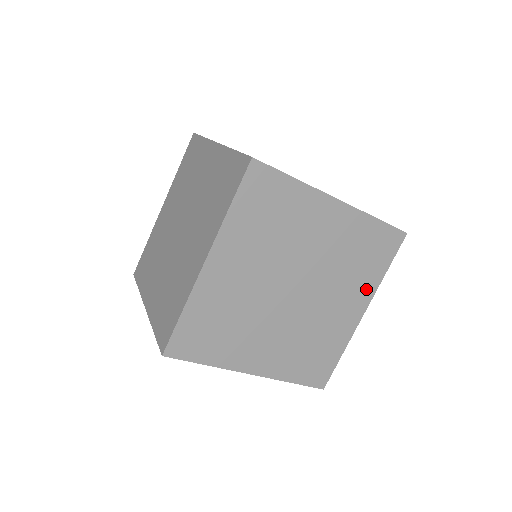
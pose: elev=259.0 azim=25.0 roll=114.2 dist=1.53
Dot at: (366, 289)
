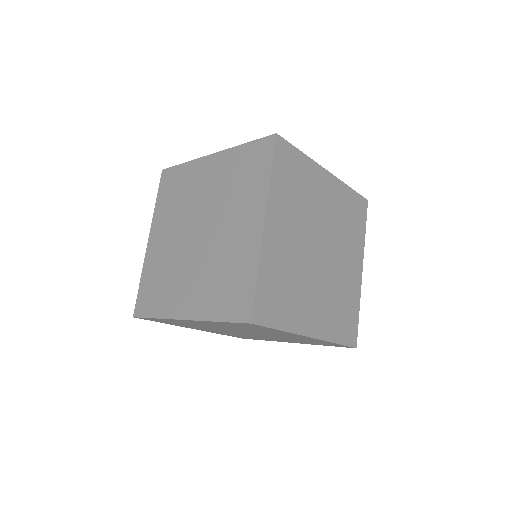
Dot at: (358, 248)
